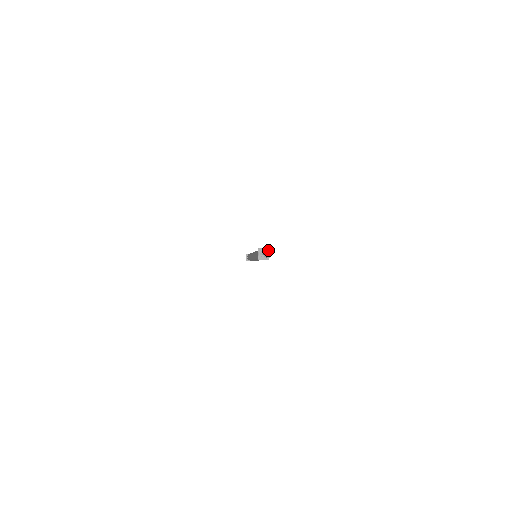
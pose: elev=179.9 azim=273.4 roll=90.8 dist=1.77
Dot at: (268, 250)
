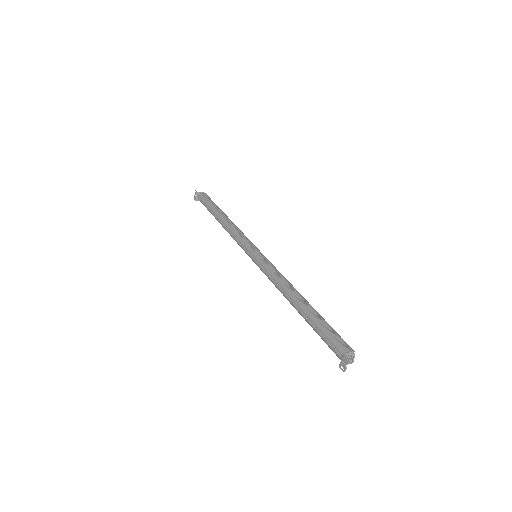
Dot at: (354, 355)
